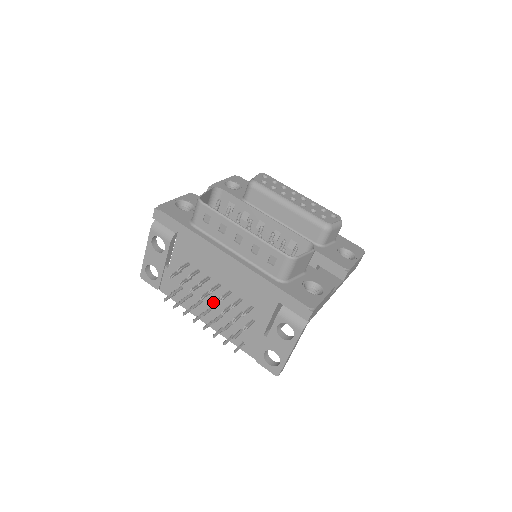
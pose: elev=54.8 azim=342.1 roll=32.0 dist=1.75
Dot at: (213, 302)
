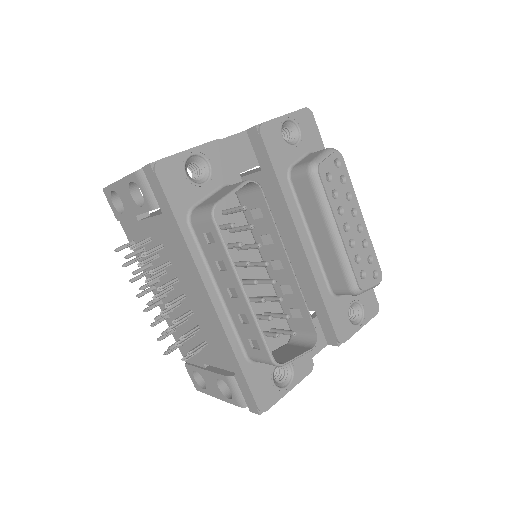
Dot at: (166, 309)
